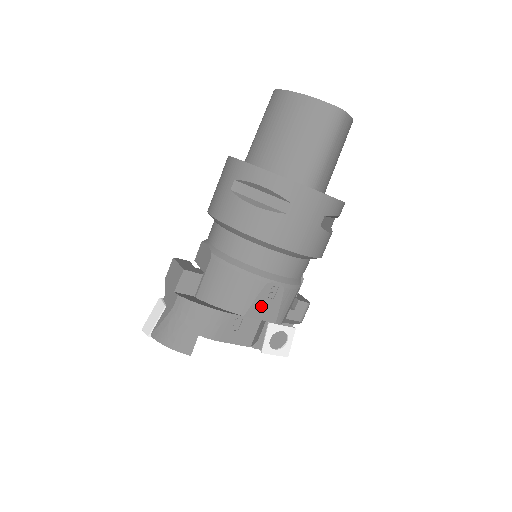
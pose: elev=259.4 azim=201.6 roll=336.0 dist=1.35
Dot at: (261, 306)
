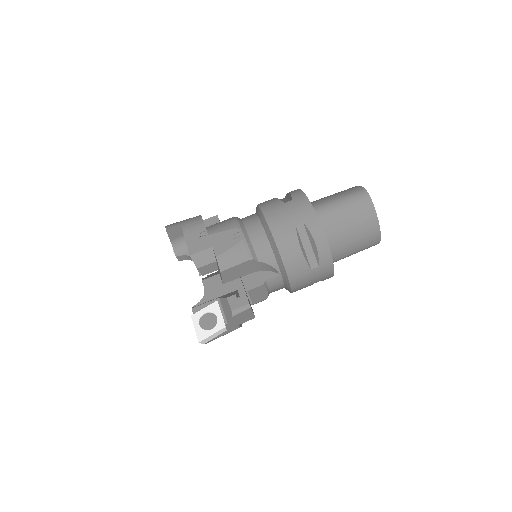
Dot at: (221, 238)
